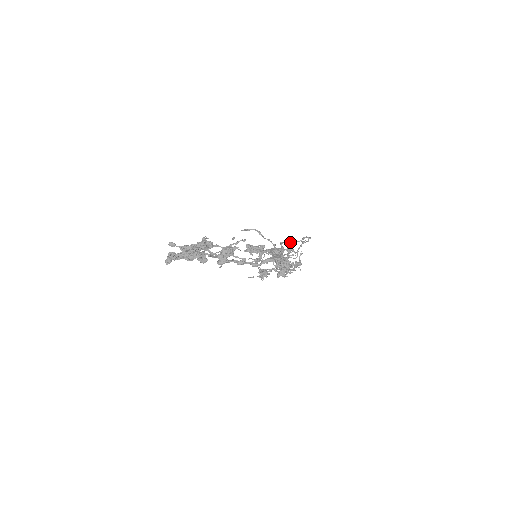
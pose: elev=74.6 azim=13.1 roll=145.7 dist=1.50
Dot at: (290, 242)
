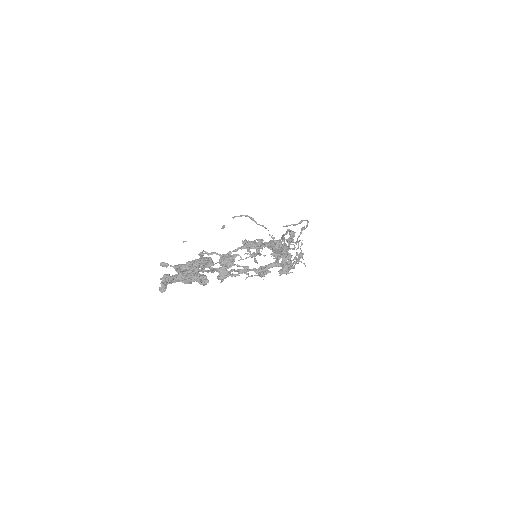
Dot at: (290, 232)
